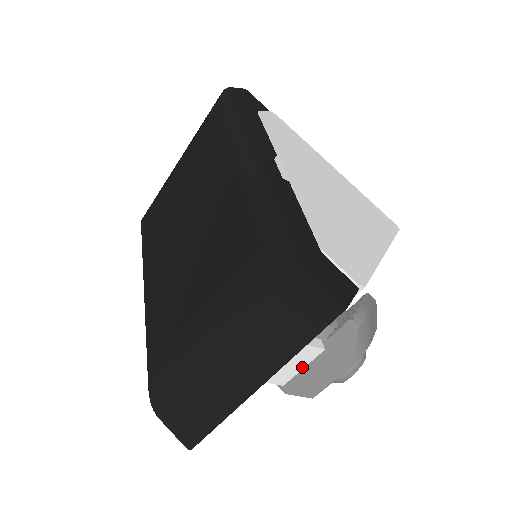
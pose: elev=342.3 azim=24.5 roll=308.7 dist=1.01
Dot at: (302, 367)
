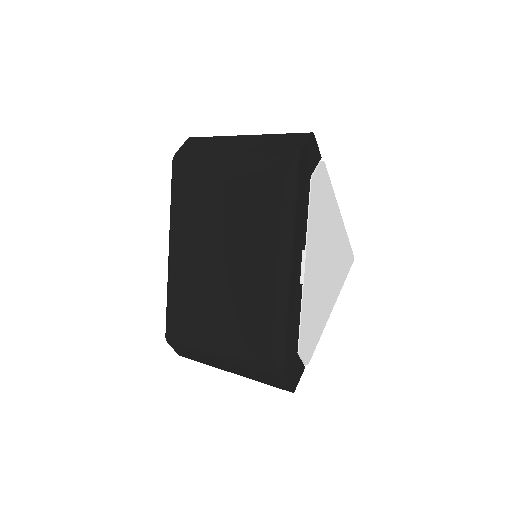
Dot at: occluded
